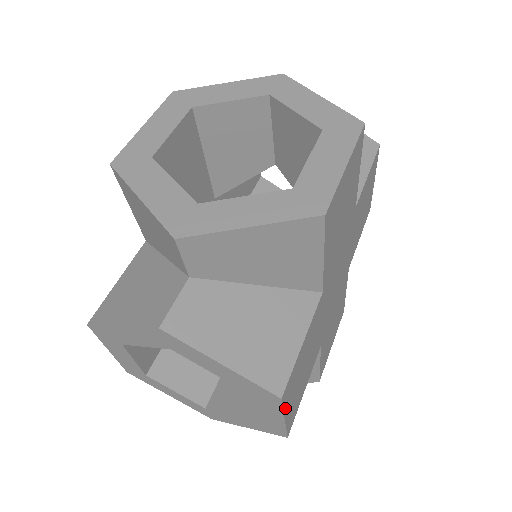
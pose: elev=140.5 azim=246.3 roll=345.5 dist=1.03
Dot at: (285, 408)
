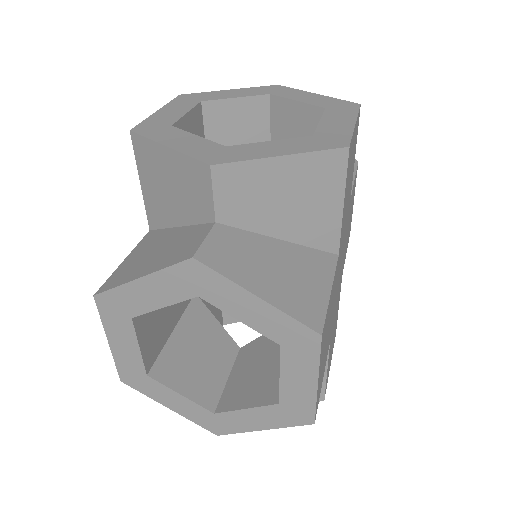
Dot at: (320, 362)
